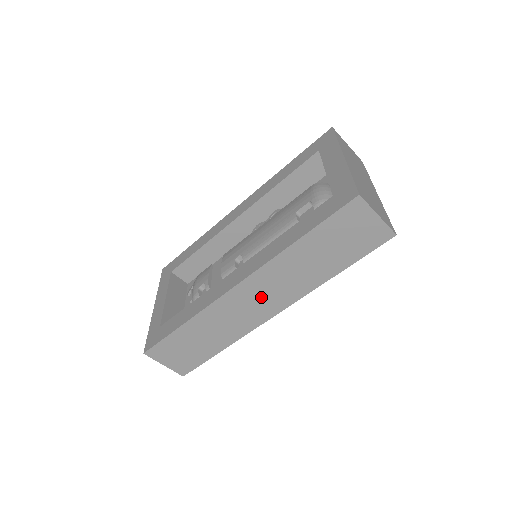
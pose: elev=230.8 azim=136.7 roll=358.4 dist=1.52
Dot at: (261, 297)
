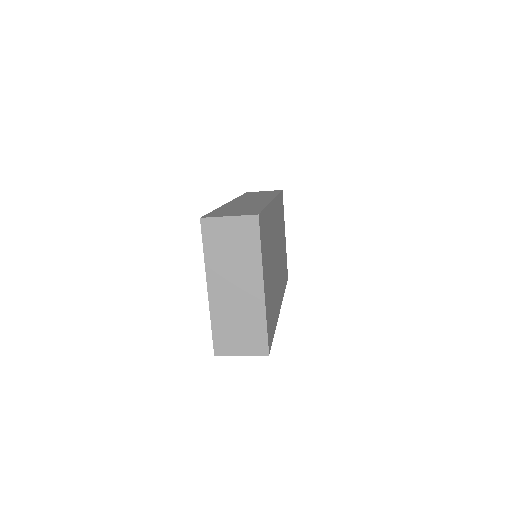
Dot at: occluded
